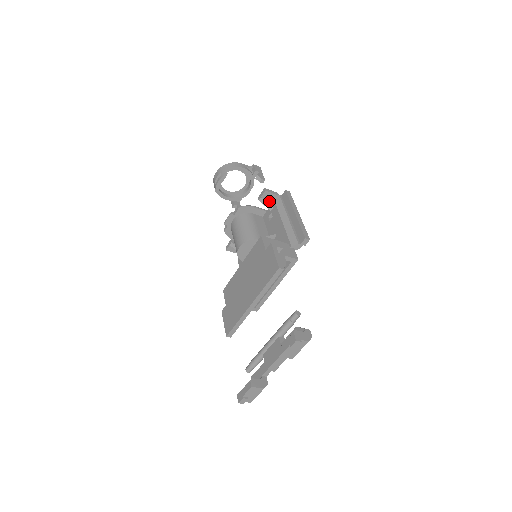
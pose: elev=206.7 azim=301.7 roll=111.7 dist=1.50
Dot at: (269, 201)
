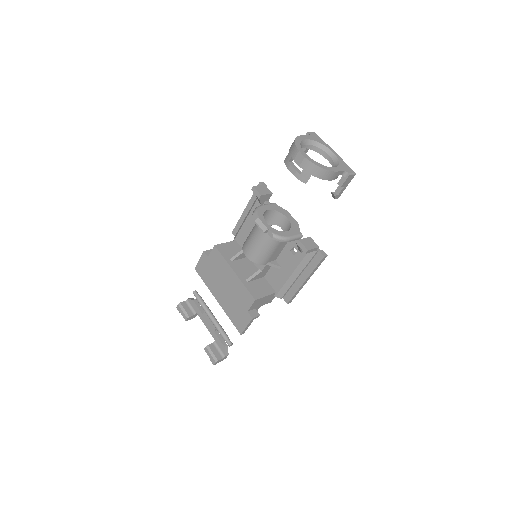
Dot at: occluded
